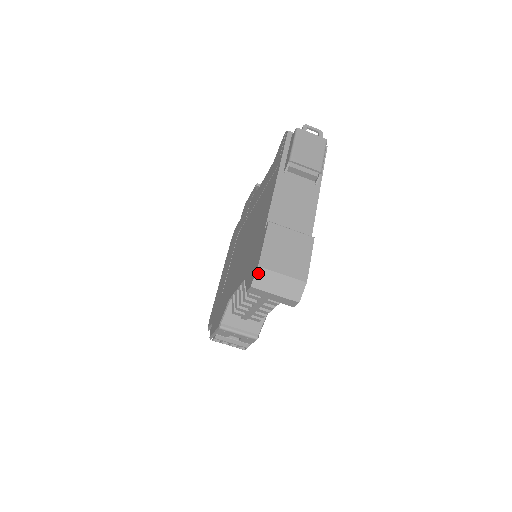
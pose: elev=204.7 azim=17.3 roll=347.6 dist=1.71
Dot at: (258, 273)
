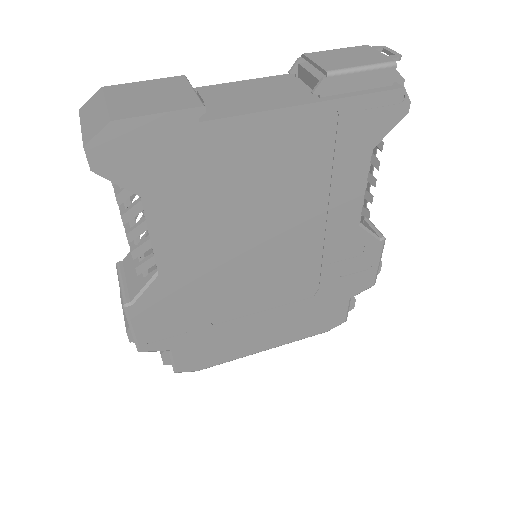
Dot at: (96, 95)
